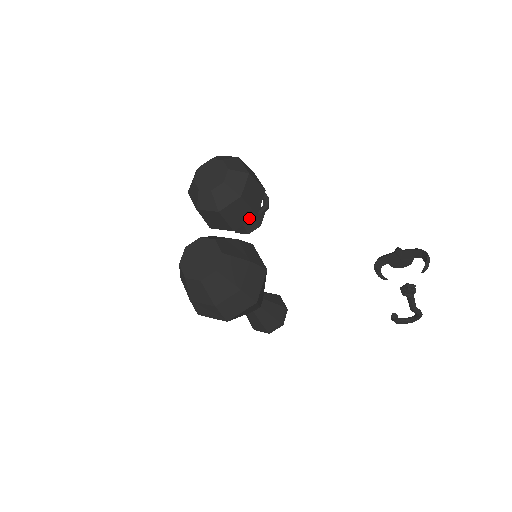
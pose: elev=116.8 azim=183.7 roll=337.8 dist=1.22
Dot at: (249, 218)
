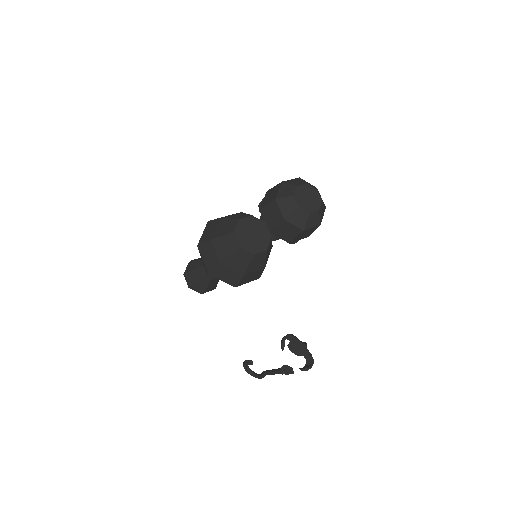
Dot at: (285, 239)
